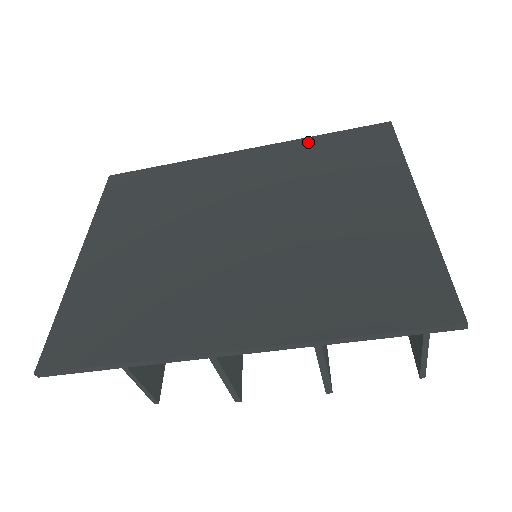
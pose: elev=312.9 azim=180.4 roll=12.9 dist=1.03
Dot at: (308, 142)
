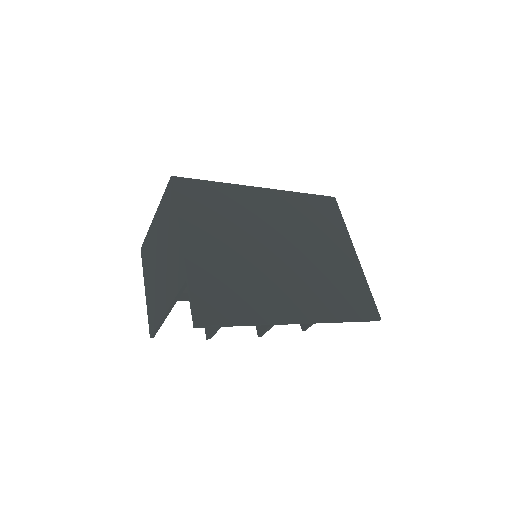
Dot at: (298, 196)
